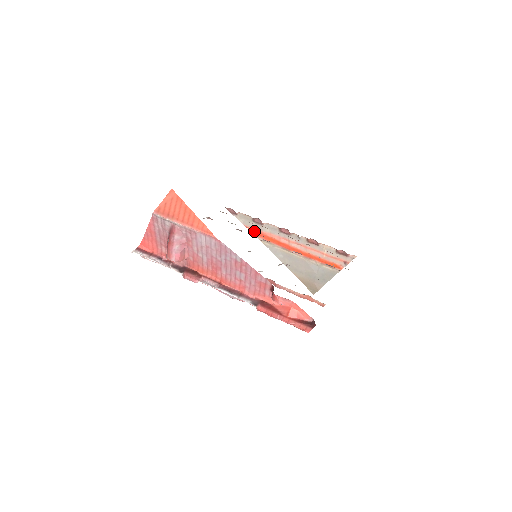
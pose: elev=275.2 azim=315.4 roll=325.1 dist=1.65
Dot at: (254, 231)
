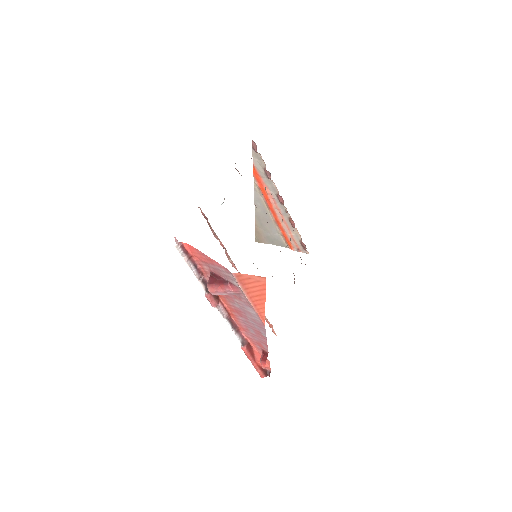
Dot at: (256, 173)
